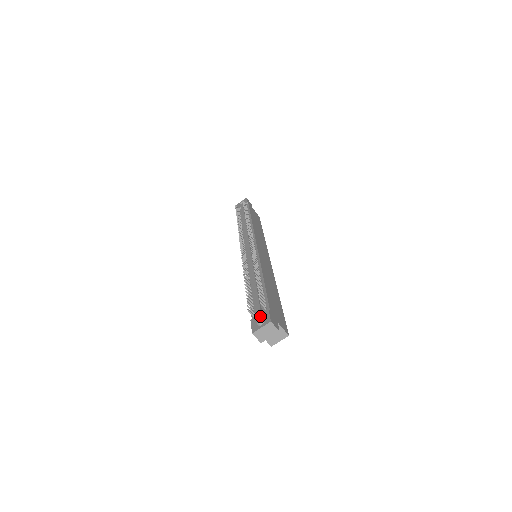
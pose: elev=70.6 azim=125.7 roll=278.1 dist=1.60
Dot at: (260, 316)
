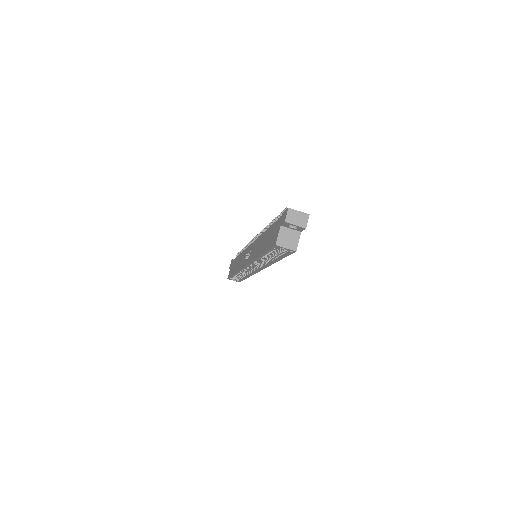
Dot at: occluded
